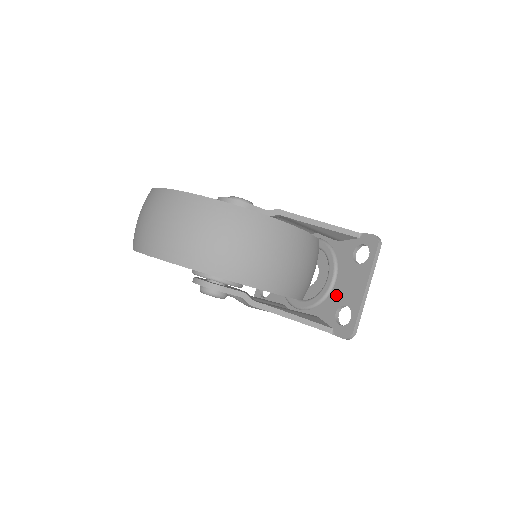
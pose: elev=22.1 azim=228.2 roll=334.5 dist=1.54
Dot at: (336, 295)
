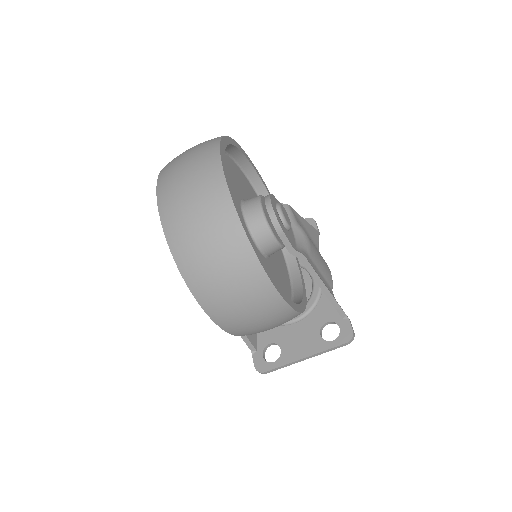
Dot at: (284, 333)
